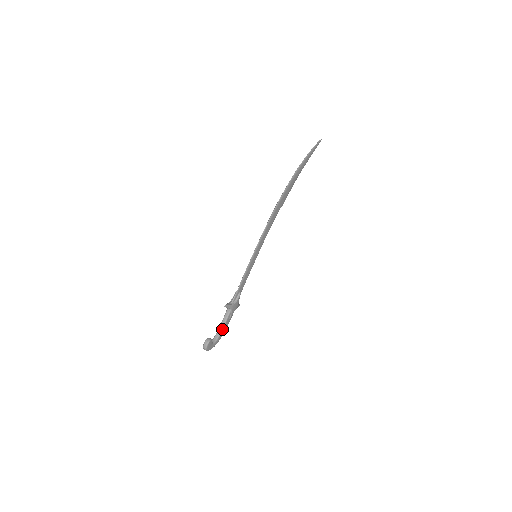
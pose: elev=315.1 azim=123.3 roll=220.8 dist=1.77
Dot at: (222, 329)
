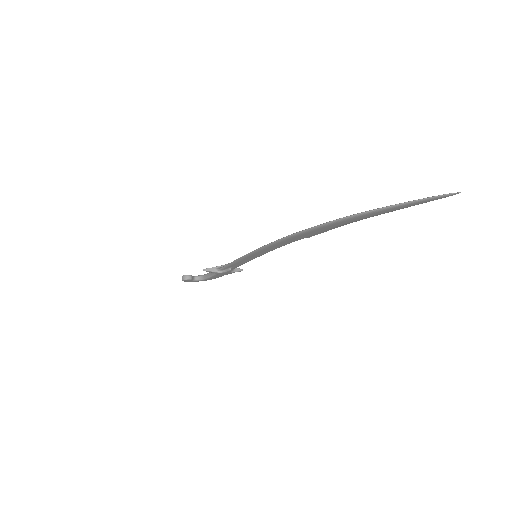
Dot at: (209, 277)
